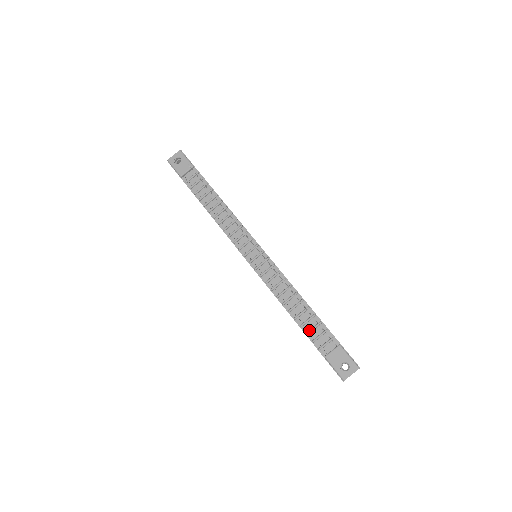
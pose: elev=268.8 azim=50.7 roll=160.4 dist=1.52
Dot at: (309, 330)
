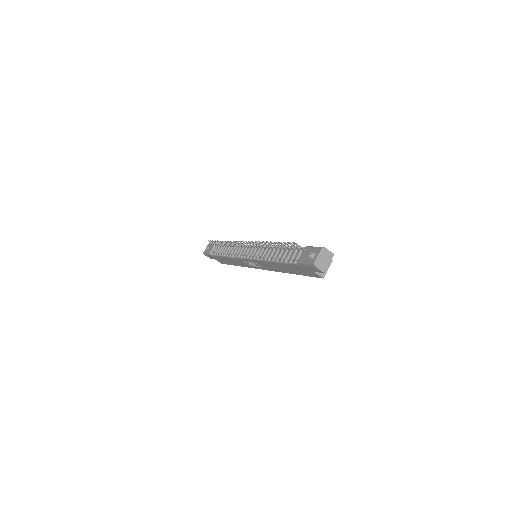
Dot at: (286, 258)
